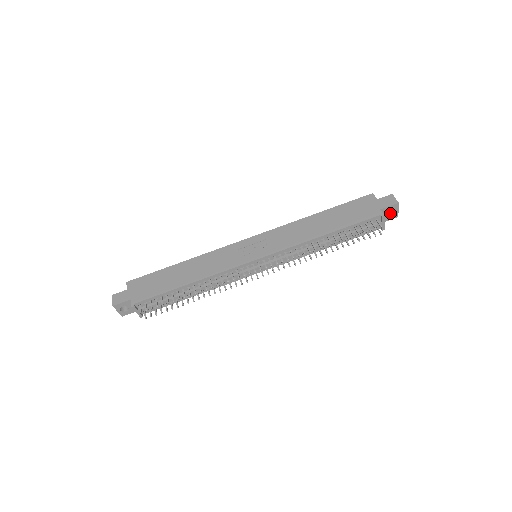
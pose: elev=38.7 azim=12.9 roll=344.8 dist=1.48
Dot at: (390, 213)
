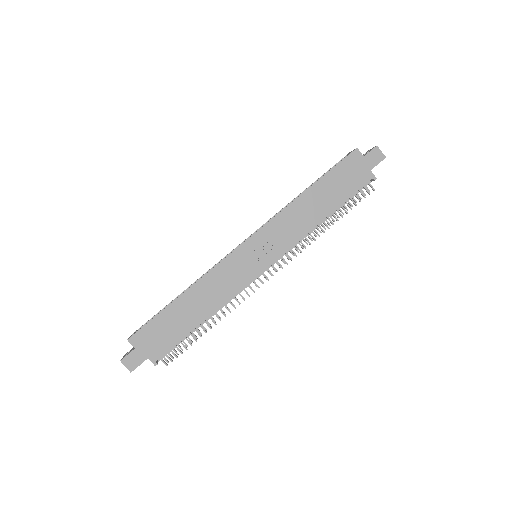
Dot at: occluded
